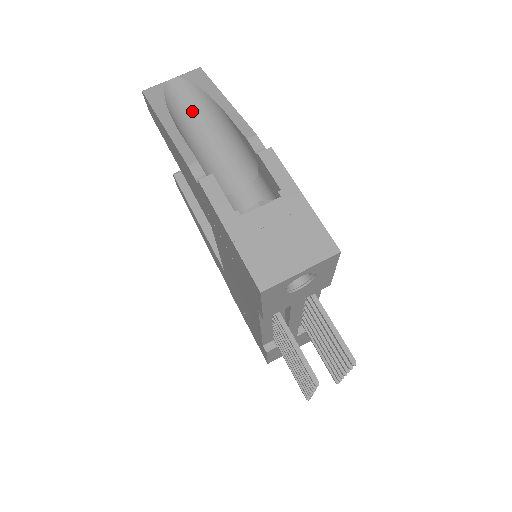
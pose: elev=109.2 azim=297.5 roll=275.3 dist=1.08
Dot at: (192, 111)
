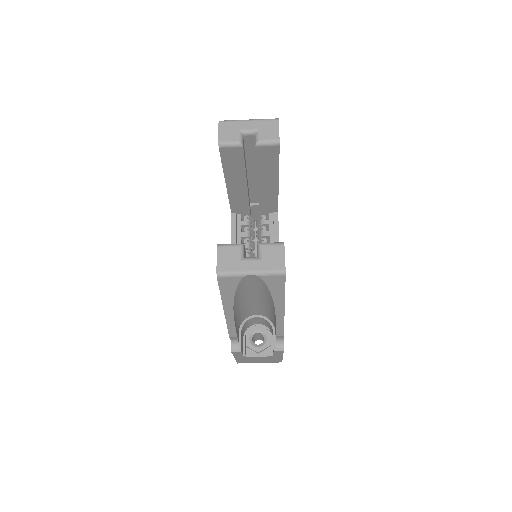
Dot at: (255, 290)
